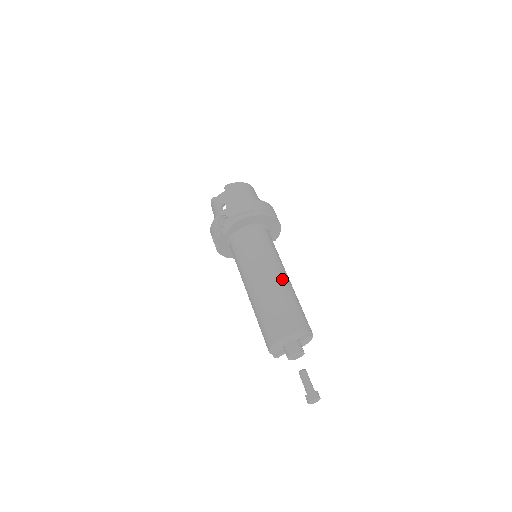
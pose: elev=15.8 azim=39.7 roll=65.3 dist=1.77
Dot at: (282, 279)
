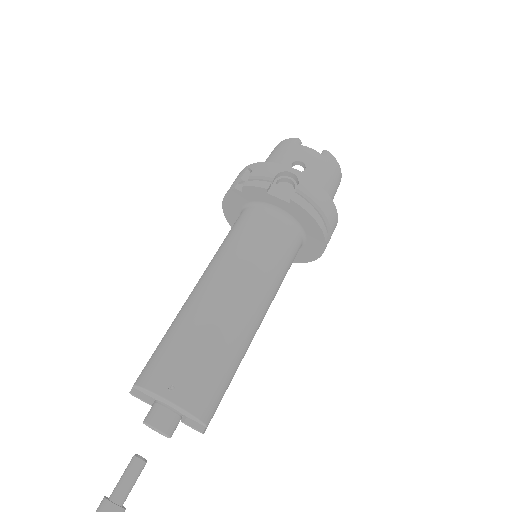
Dot at: (256, 327)
